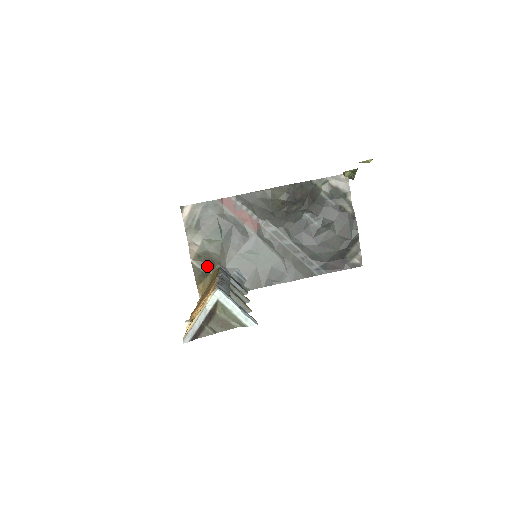
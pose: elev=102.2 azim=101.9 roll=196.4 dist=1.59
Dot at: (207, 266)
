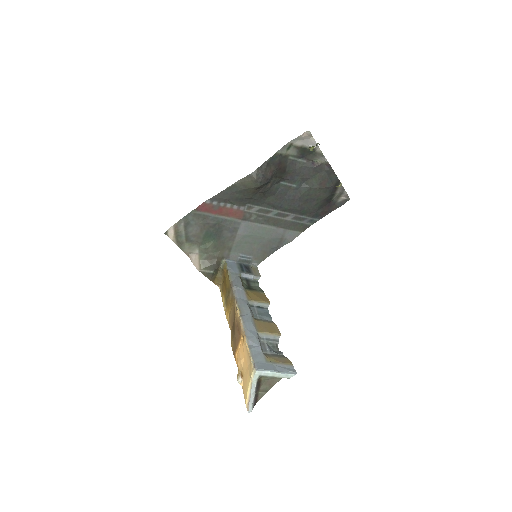
Dot at: (214, 267)
